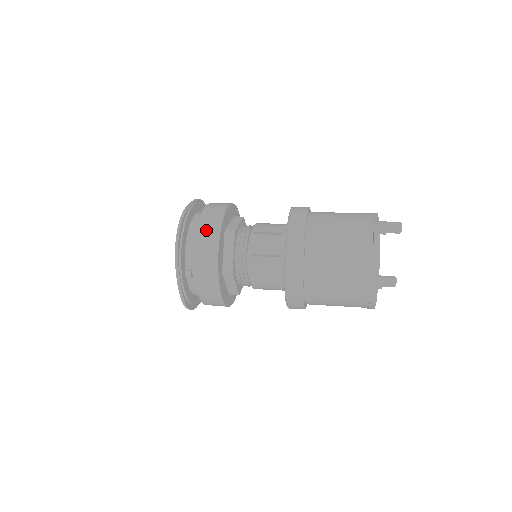
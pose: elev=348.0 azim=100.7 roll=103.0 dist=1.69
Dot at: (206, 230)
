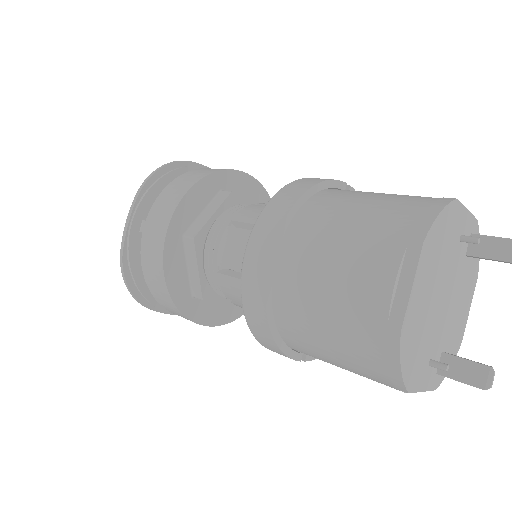
Dot at: (193, 174)
